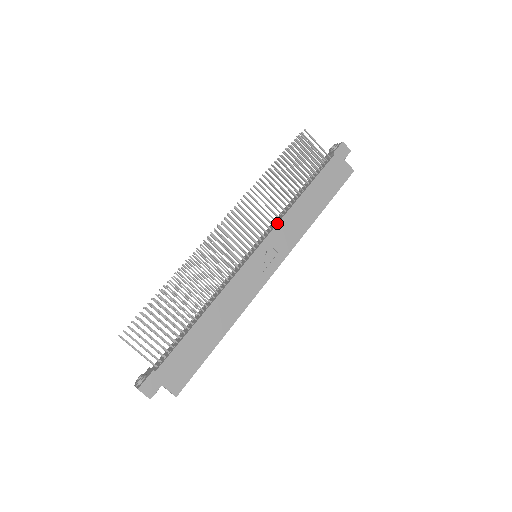
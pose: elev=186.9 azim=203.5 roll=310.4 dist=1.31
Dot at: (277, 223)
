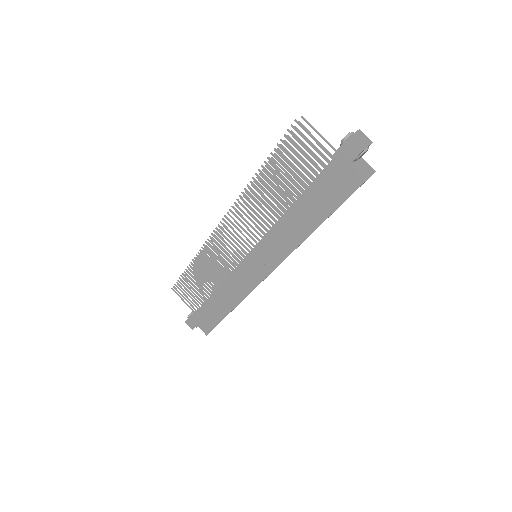
Dot at: (264, 235)
